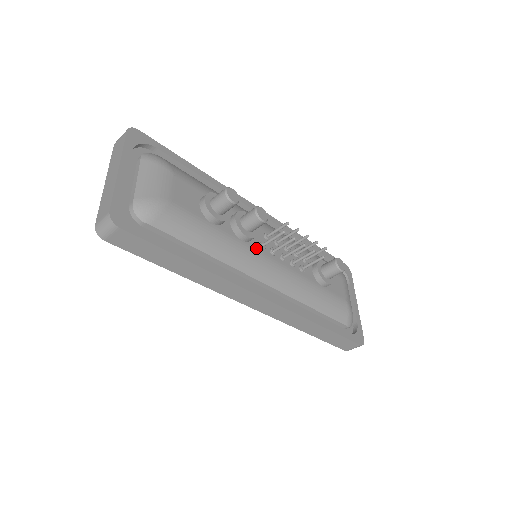
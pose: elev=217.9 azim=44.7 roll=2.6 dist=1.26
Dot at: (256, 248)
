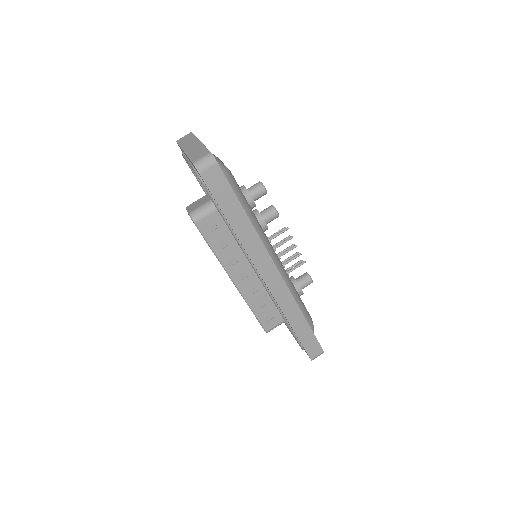
Dot at: occluded
